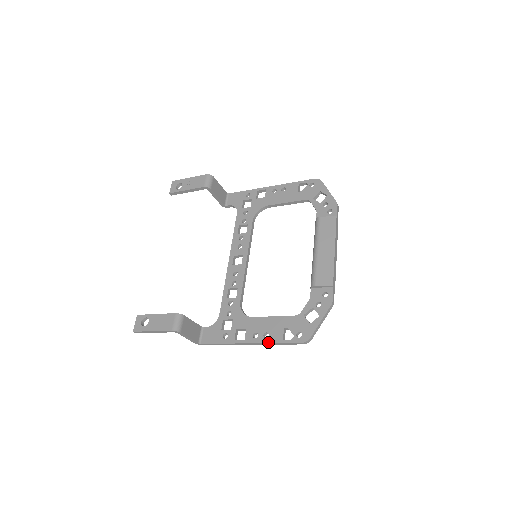
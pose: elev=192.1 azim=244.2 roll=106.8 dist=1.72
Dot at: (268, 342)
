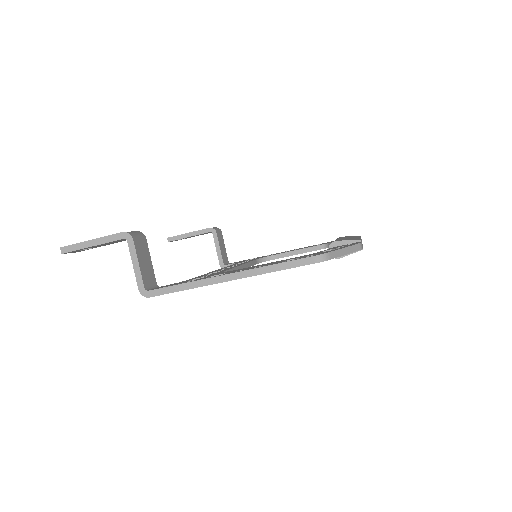
Dot at: occluded
